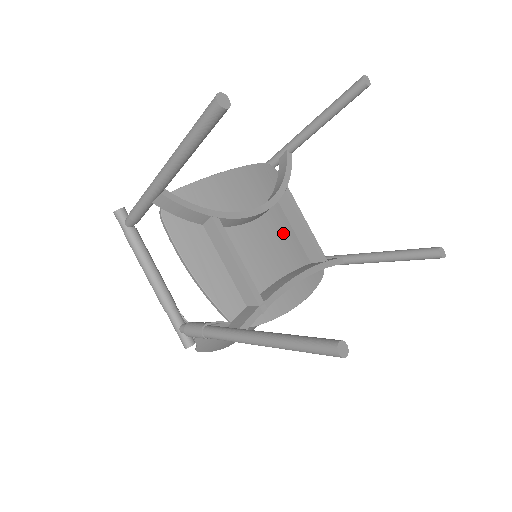
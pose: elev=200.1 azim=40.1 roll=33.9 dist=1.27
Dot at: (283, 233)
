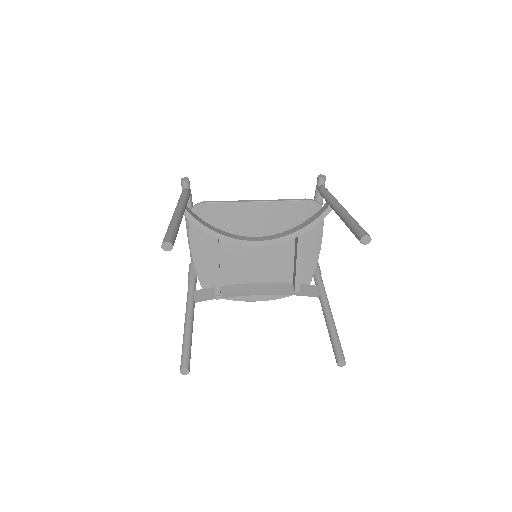
Dot at: (282, 257)
